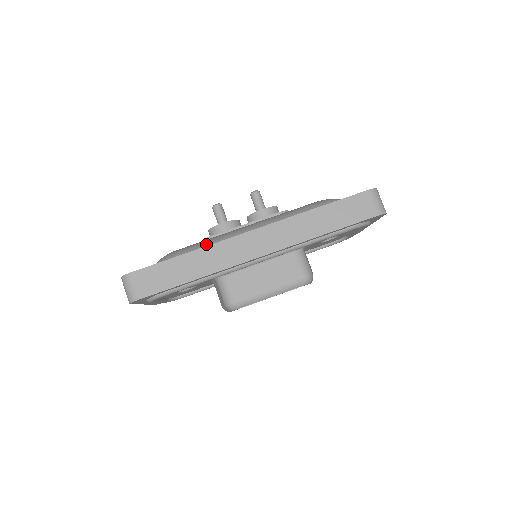
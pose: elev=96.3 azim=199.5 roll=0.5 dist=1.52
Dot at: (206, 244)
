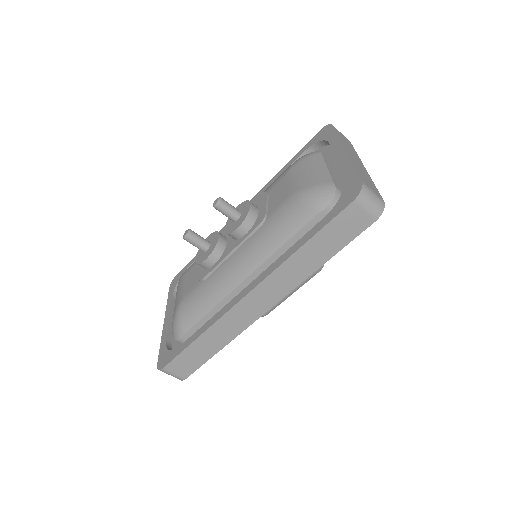
Dot at: (207, 301)
